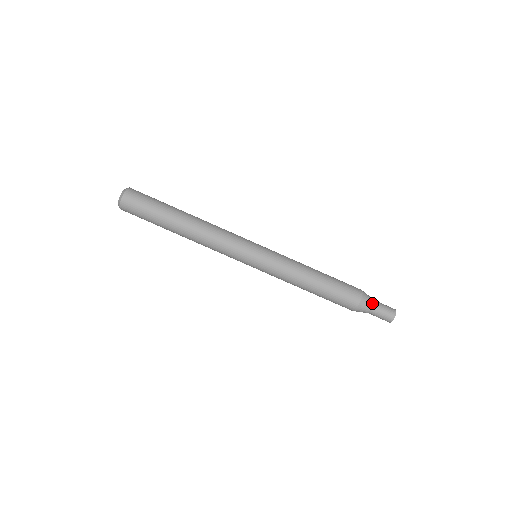
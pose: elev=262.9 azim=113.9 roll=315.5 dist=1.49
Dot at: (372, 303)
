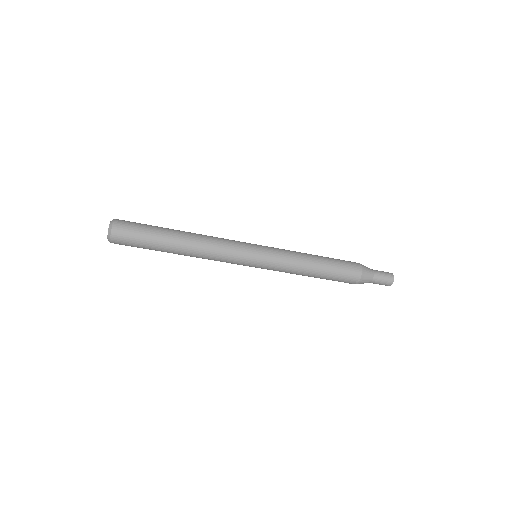
Dot at: (371, 279)
